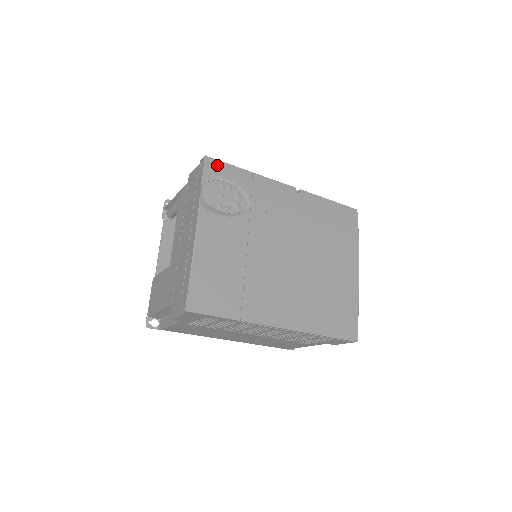
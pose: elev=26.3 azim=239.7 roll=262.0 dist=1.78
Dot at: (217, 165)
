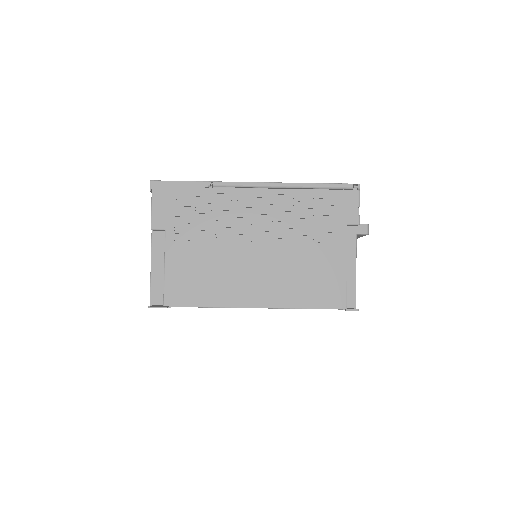
Dot at: occluded
